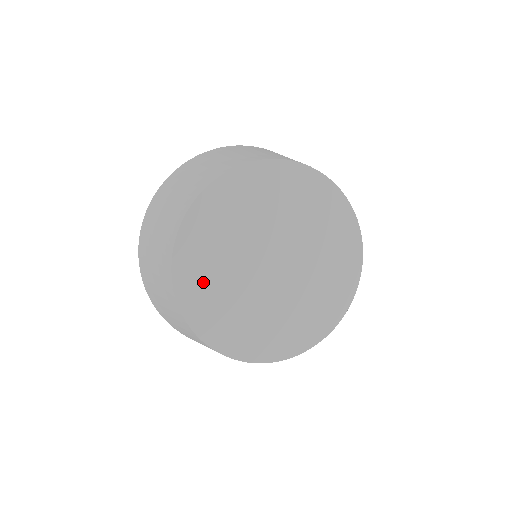
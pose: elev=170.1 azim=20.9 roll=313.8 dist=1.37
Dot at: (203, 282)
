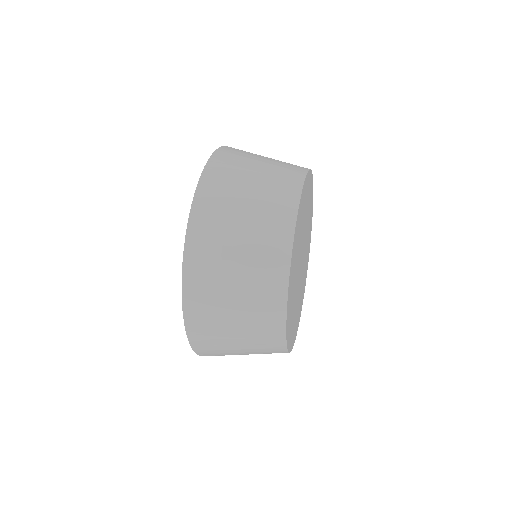
Dot at: occluded
